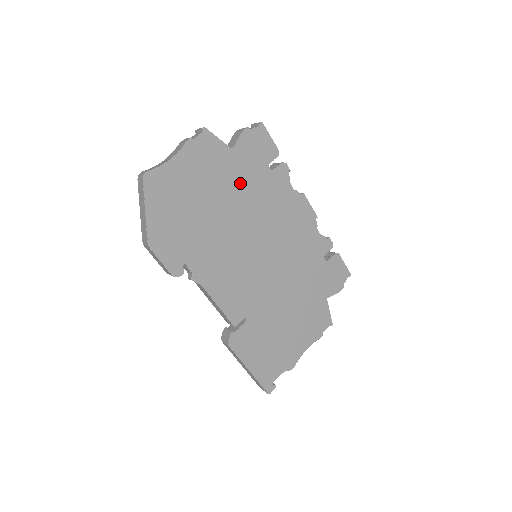
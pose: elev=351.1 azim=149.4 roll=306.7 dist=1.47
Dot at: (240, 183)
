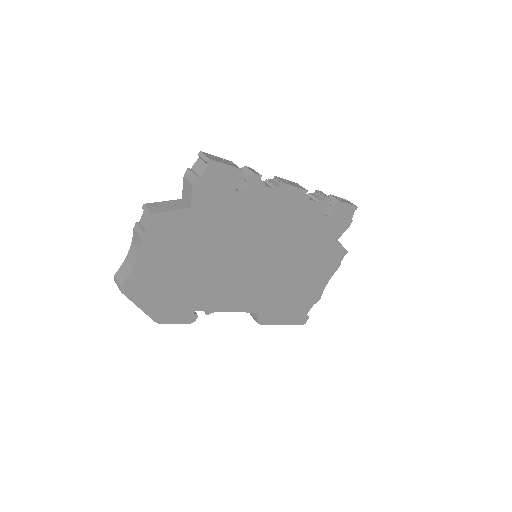
Dot at: (213, 226)
